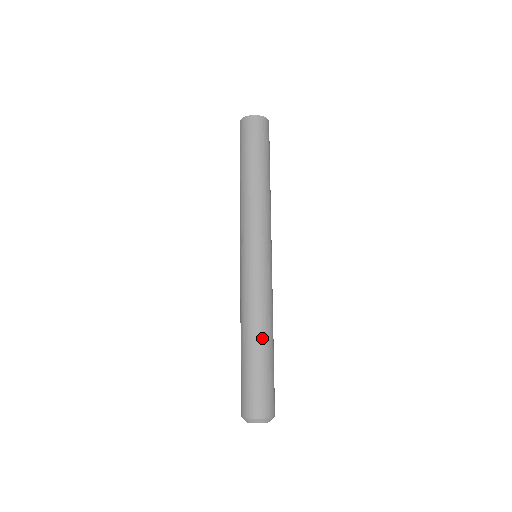
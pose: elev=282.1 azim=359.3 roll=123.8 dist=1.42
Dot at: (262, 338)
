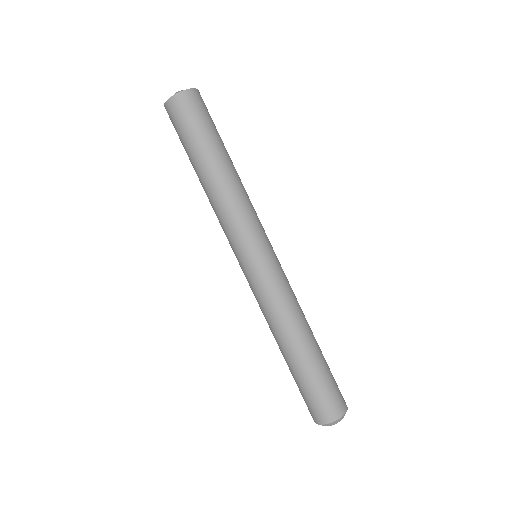
Dot at: (288, 350)
